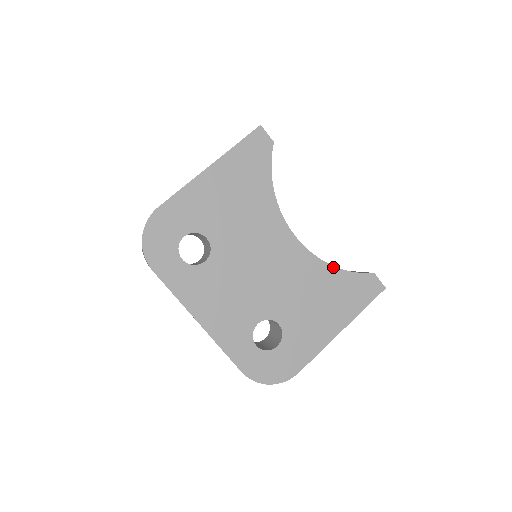
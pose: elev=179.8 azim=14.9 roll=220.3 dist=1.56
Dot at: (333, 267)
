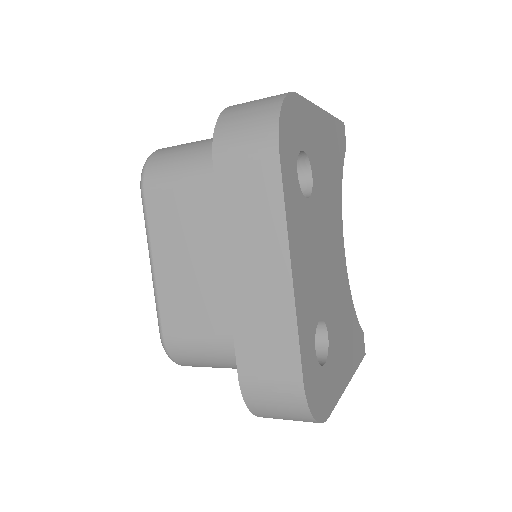
Dot at: occluded
